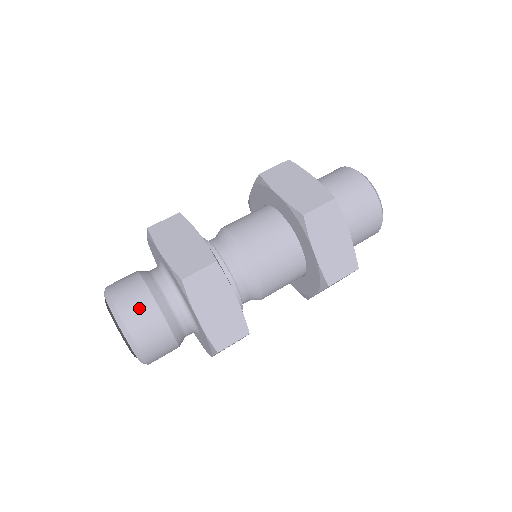
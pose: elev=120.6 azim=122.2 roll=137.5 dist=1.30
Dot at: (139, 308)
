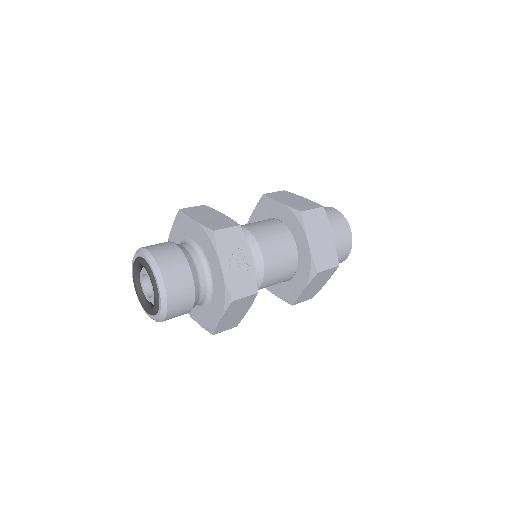
Dot at: occluded
